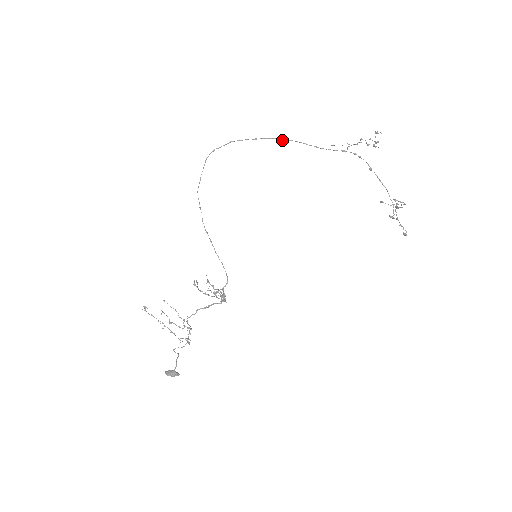
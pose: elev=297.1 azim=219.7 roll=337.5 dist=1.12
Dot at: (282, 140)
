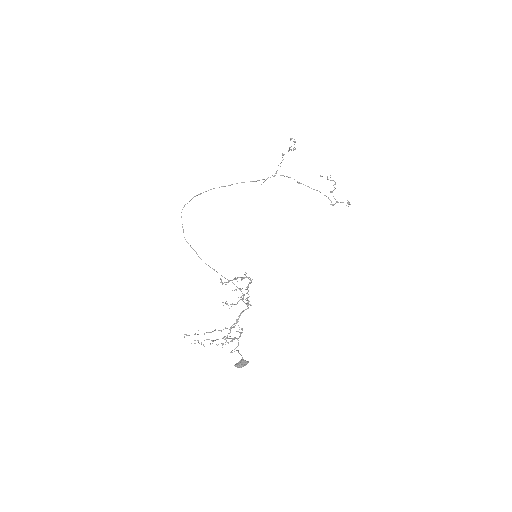
Dot at: occluded
